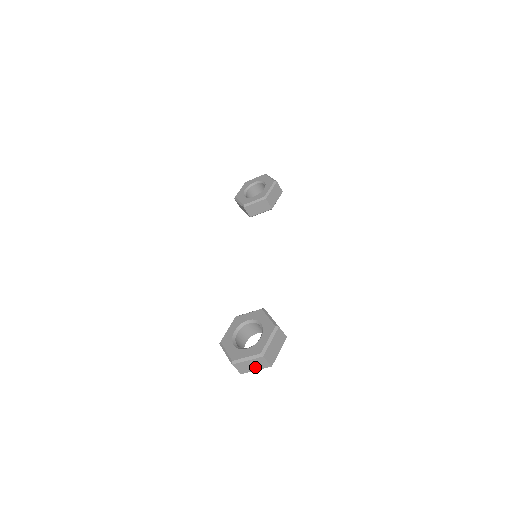
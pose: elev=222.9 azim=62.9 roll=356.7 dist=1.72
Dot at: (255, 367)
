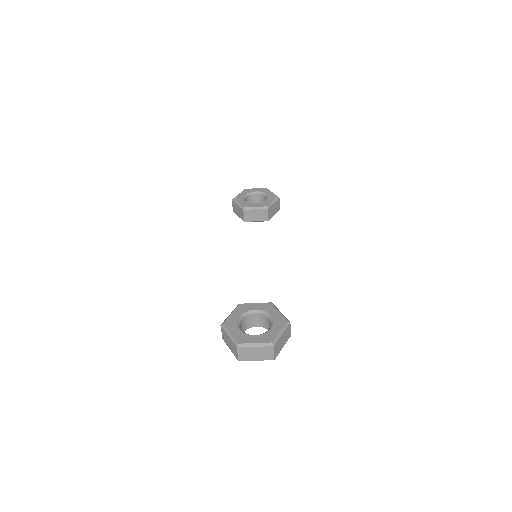
Dot at: (258, 356)
